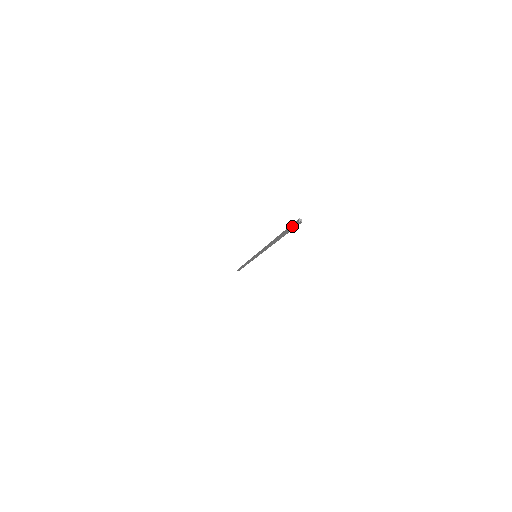
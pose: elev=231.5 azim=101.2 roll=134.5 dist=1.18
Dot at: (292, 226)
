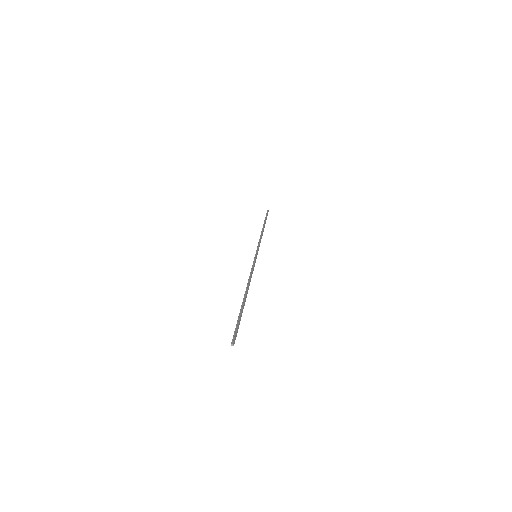
Dot at: (234, 335)
